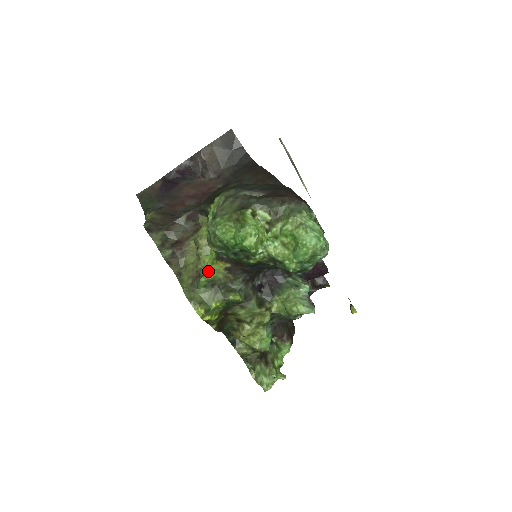
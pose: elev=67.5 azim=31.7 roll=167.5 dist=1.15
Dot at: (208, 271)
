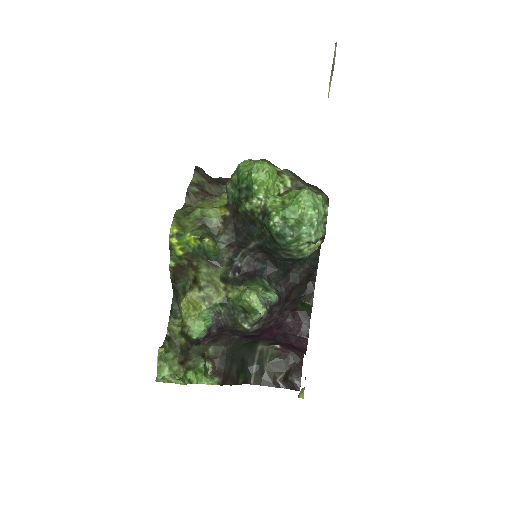
Dot at: (209, 207)
